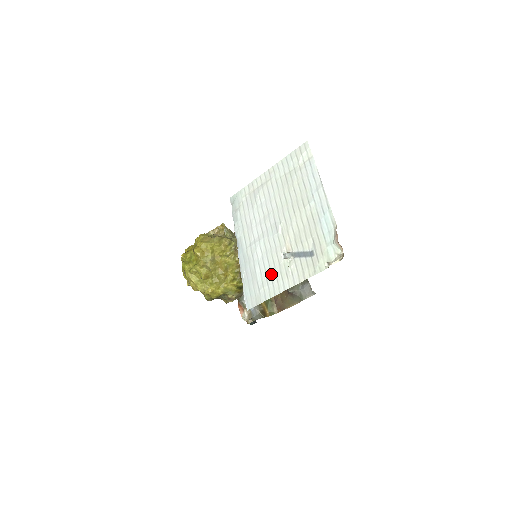
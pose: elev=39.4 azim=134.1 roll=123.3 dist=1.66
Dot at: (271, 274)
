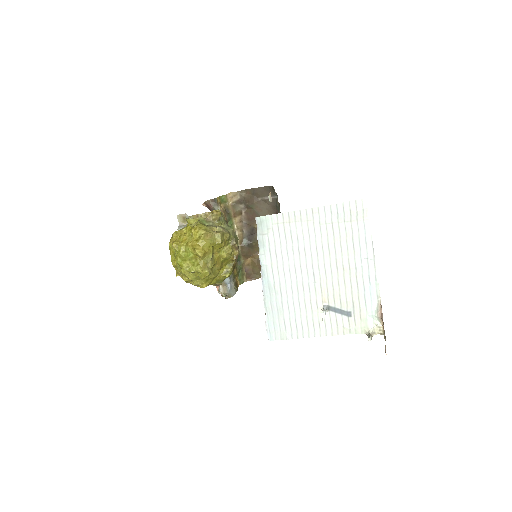
Dot at: (301, 317)
